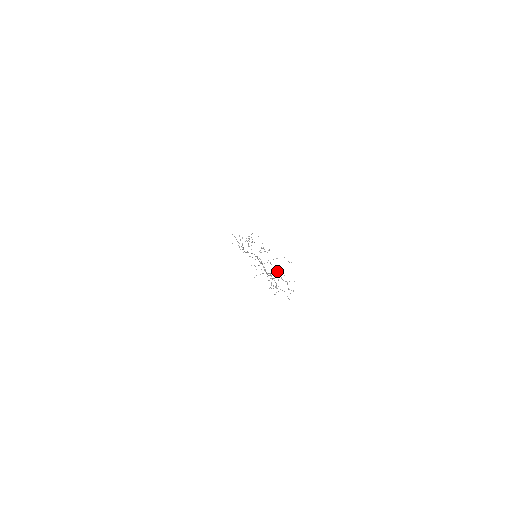
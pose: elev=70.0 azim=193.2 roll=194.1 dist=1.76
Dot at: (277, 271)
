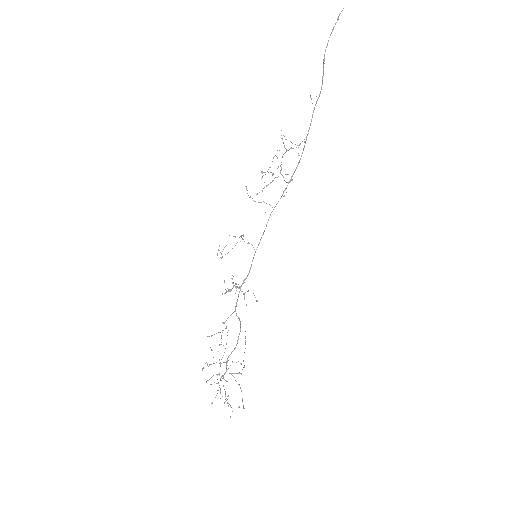
Dot at: (227, 361)
